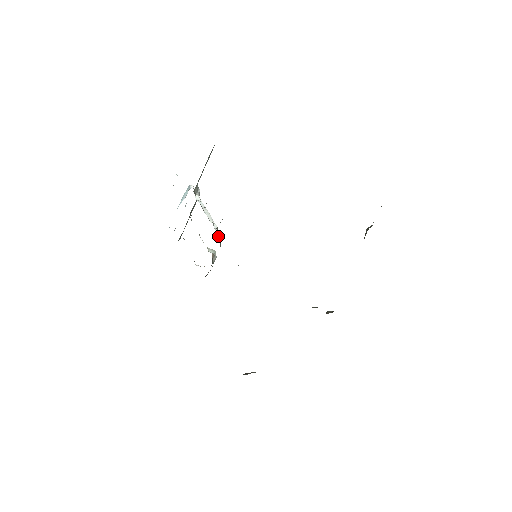
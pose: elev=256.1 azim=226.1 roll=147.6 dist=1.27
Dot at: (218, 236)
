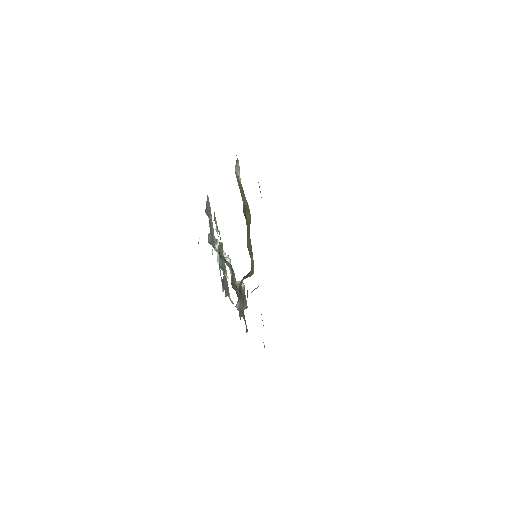
Dot at: occluded
